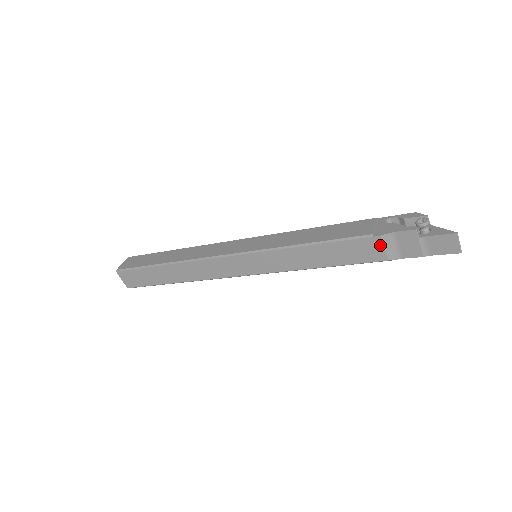
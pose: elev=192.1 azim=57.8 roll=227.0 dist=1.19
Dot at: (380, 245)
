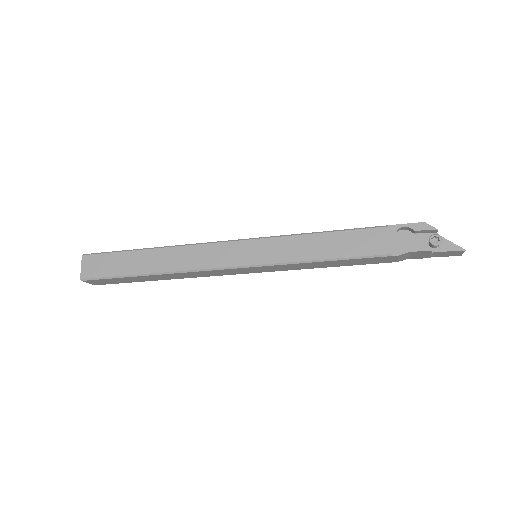
Dot at: (395, 258)
